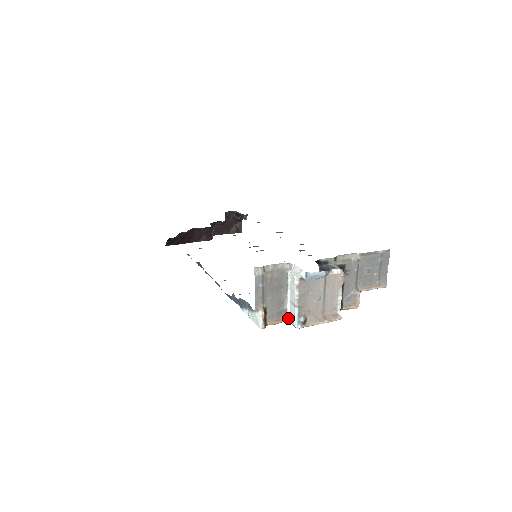
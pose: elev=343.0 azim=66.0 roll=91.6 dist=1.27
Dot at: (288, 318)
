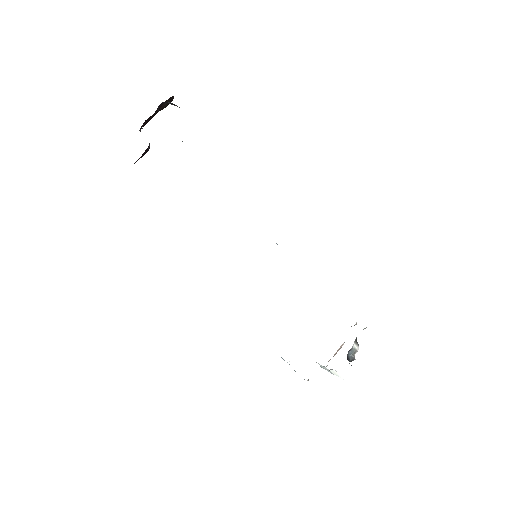
Dot at: (316, 362)
